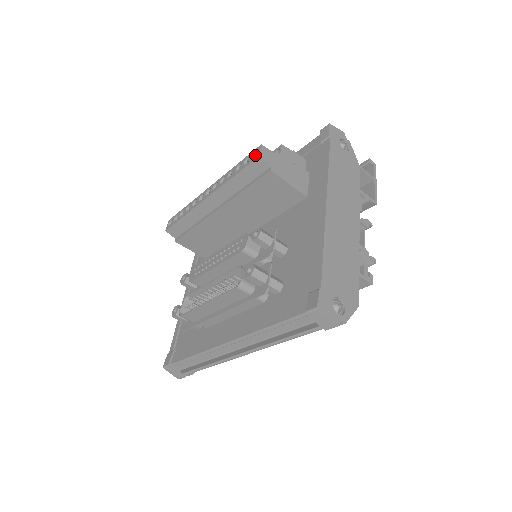
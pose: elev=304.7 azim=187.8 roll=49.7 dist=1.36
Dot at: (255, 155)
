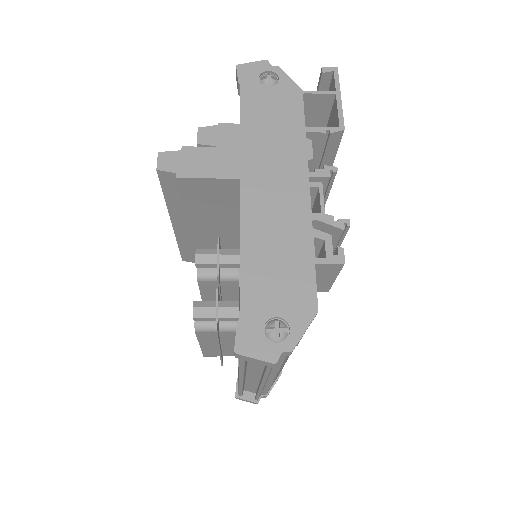
Dot at: occluded
